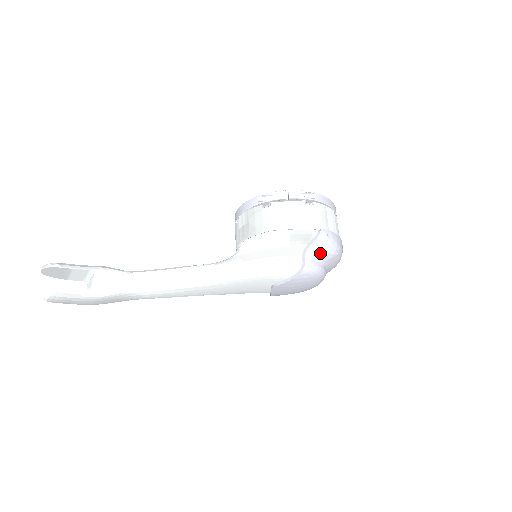
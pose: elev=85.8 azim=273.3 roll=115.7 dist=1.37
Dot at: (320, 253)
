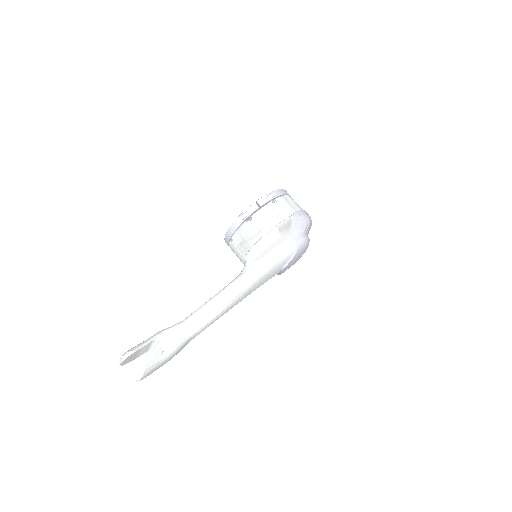
Dot at: (301, 229)
